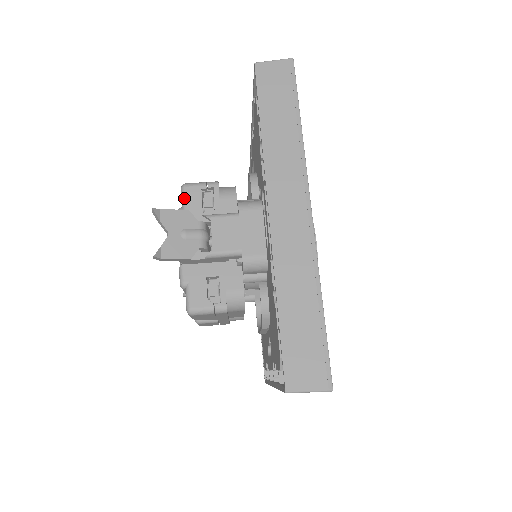
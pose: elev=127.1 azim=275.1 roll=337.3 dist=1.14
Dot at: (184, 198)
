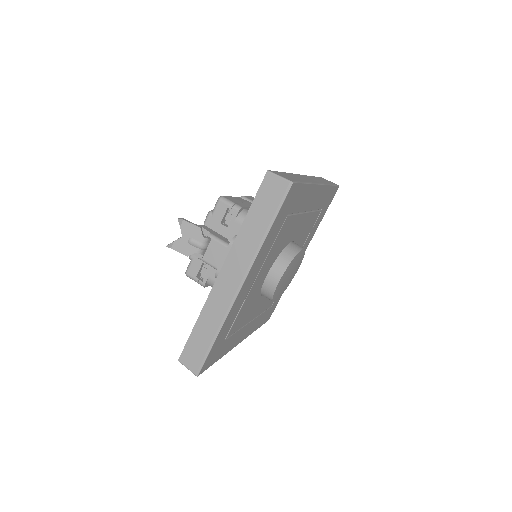
Dot at: (215, 207)
